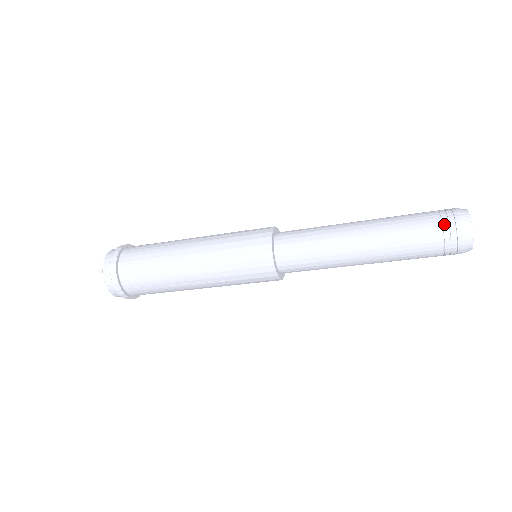
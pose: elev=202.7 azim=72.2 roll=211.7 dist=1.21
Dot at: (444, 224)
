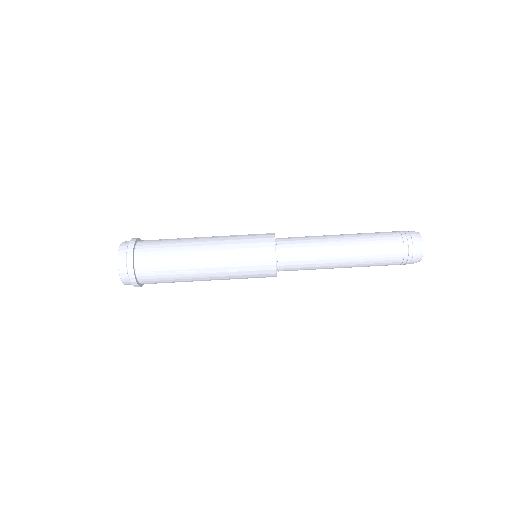
Dot at: (404, 238)
